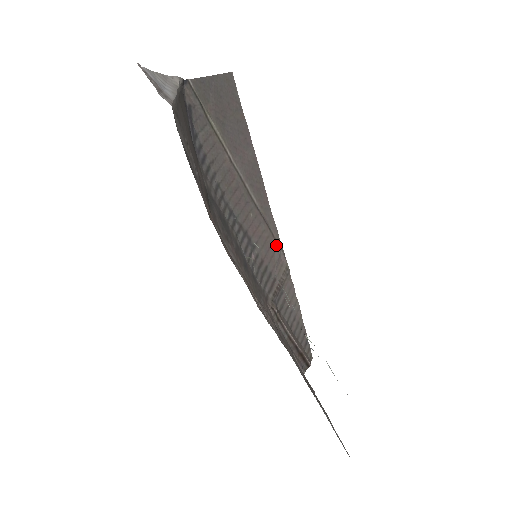
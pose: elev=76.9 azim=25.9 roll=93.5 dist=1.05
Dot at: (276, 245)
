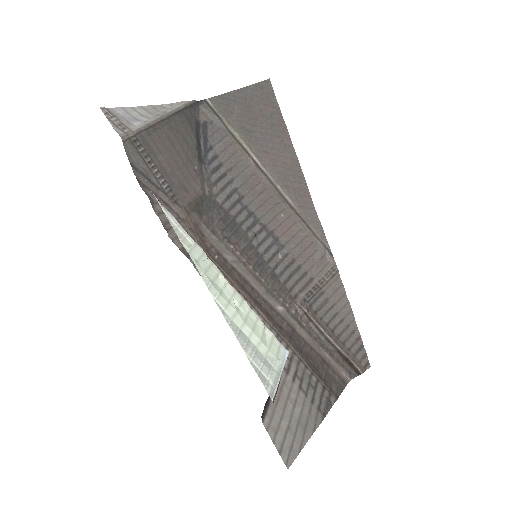
Dot at: (319, 244)
